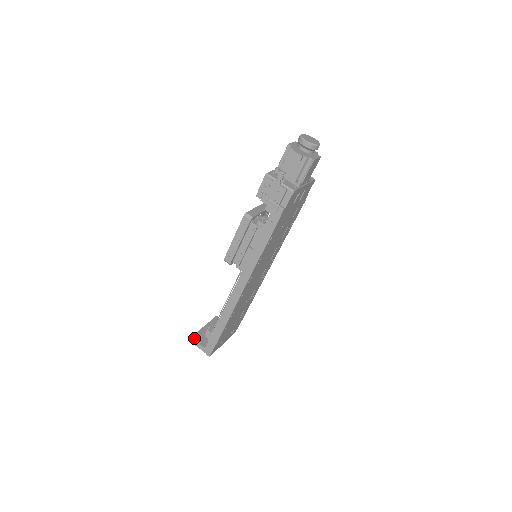
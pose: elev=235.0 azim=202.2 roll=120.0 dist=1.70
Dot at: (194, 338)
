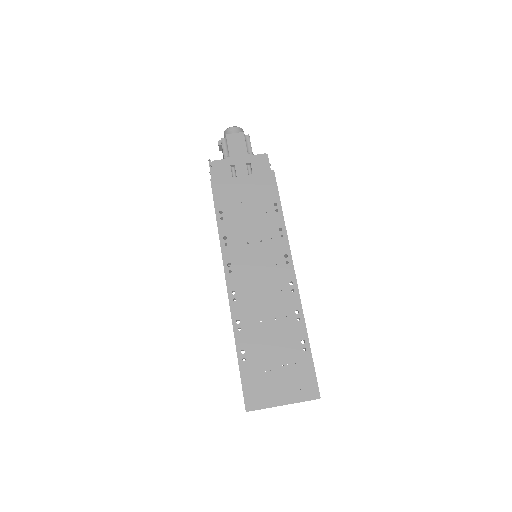
Dot at: occluded
